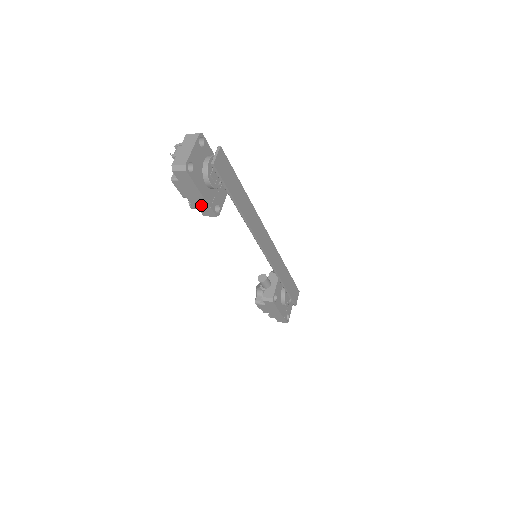
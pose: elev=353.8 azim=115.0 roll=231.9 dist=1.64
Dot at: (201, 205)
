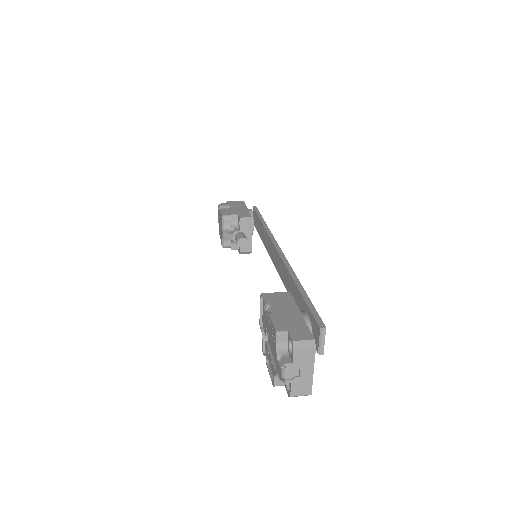
Dot at: occluded
